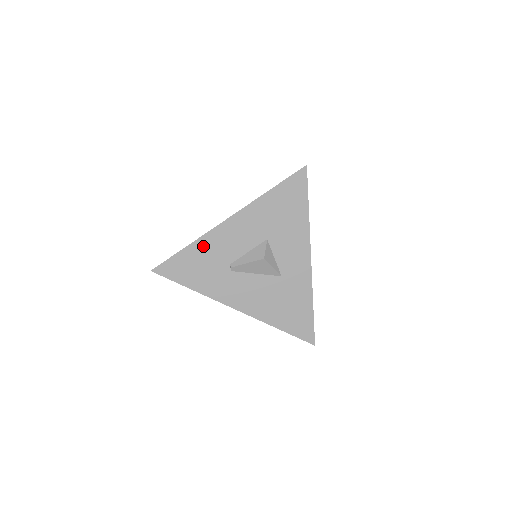
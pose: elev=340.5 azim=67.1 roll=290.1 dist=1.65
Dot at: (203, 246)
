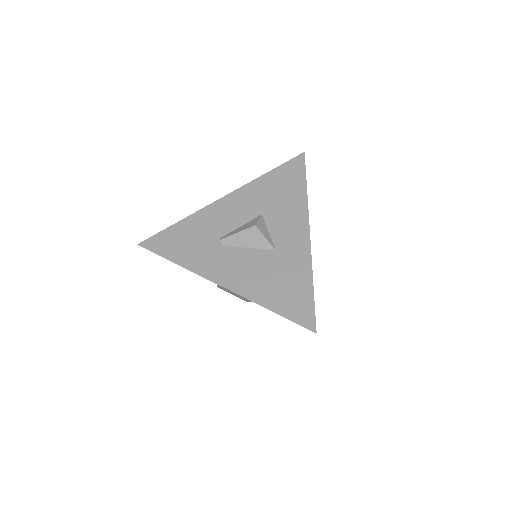
Dot at: (195, 221)
